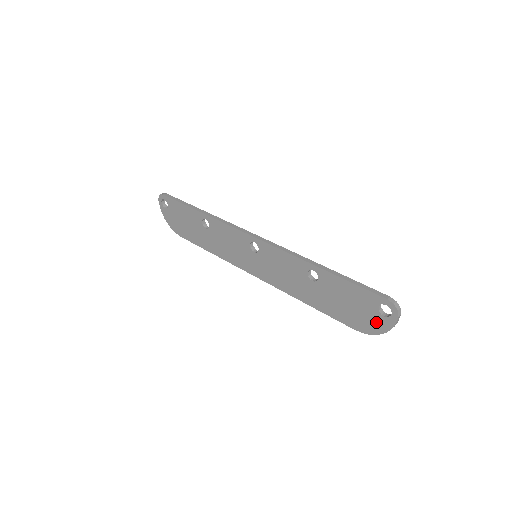
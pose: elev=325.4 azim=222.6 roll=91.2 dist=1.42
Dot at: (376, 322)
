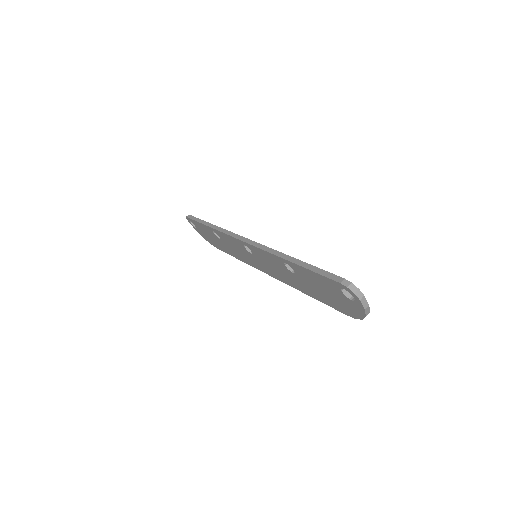
Dot at: (352, 307)
